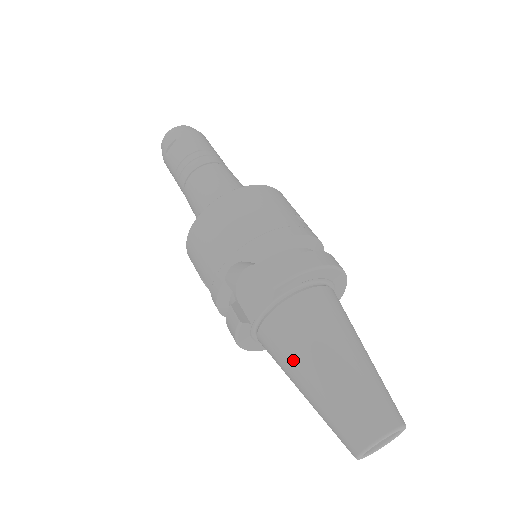
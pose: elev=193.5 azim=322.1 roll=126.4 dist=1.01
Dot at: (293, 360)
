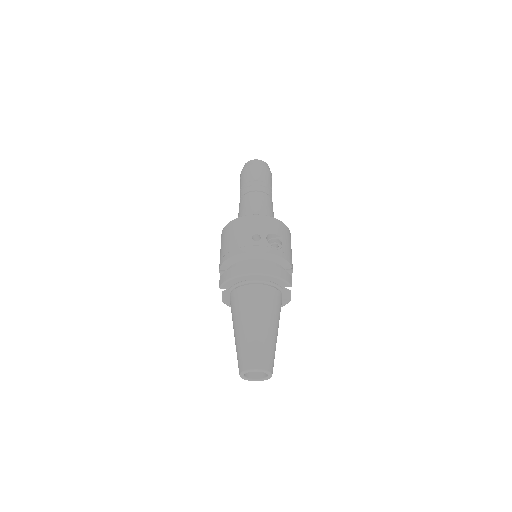
Dot at: occluded
